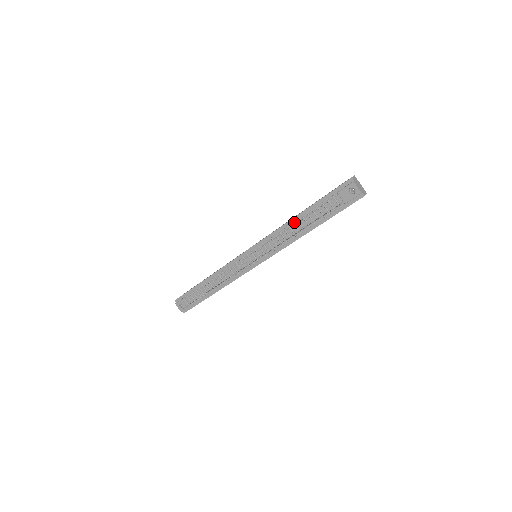
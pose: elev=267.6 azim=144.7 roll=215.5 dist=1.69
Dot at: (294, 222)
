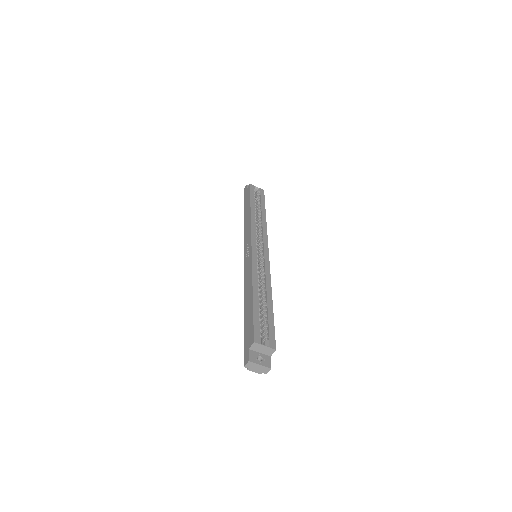
Dot at: occluded
